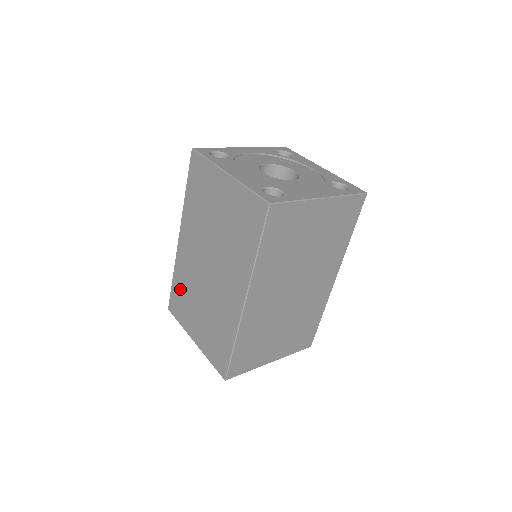
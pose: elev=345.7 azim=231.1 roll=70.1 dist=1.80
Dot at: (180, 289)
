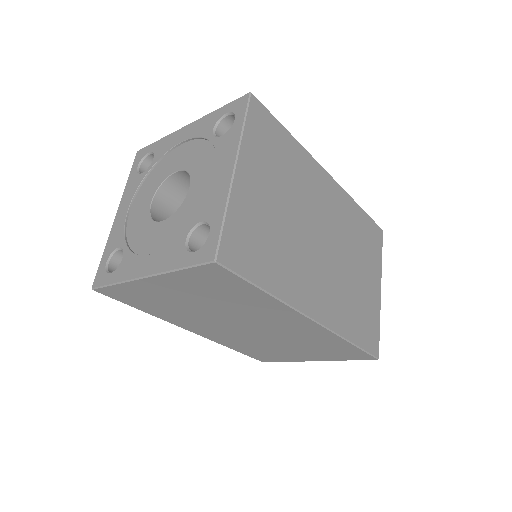
Dot at: (250, 350)
